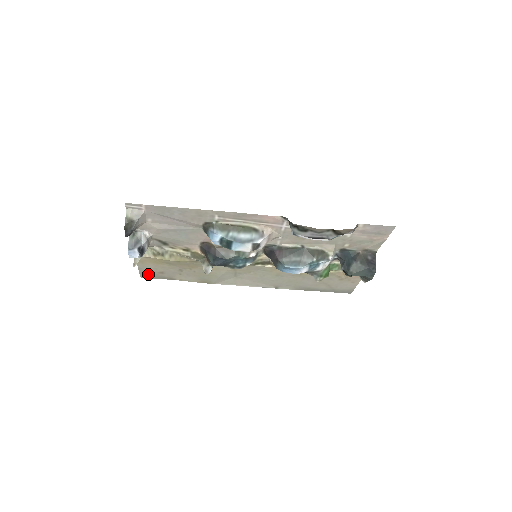
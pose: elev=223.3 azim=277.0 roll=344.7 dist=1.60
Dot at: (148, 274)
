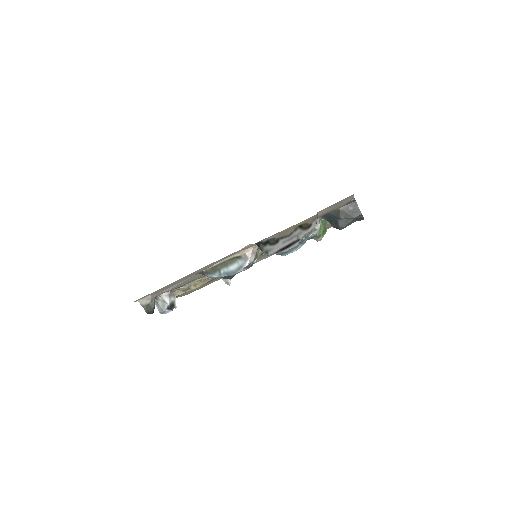
Dot at: (191, 292)
